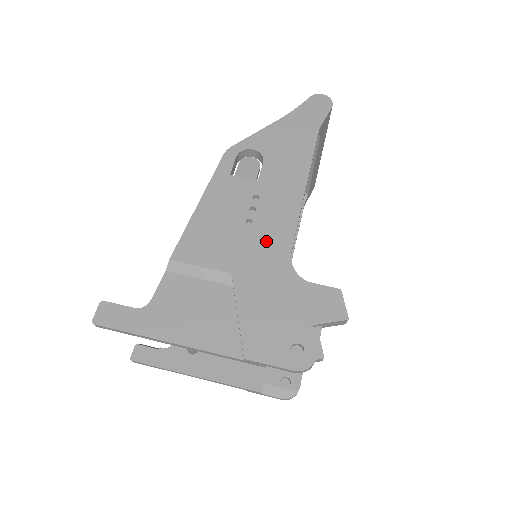
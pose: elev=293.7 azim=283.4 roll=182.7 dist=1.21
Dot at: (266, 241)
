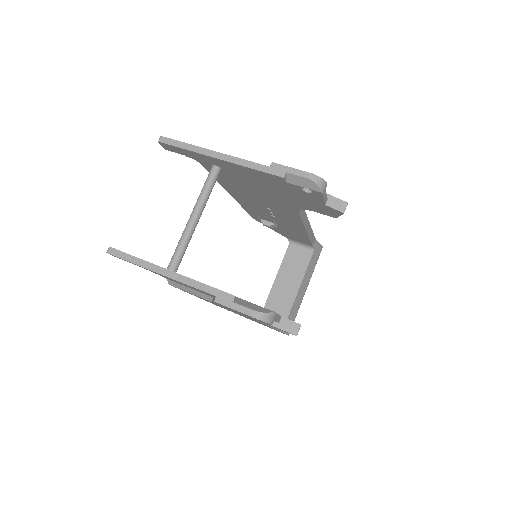
Dot at: occluded
